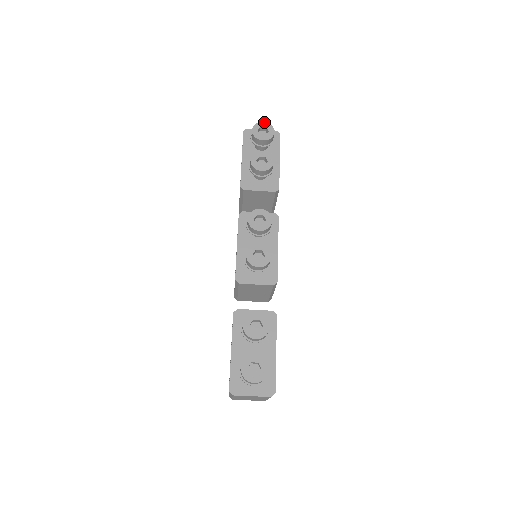
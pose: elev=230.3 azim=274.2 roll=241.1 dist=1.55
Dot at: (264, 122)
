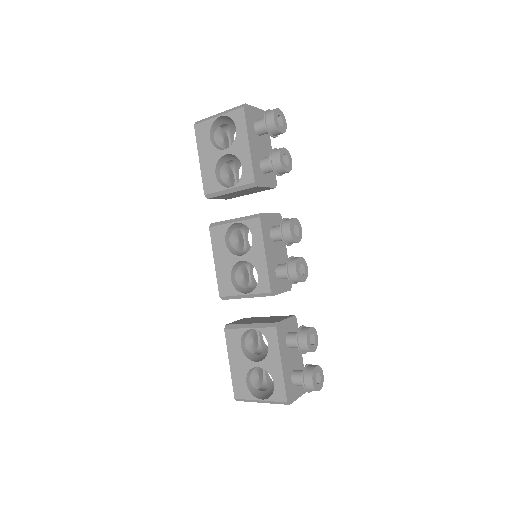
Dot at: (279, 109)
